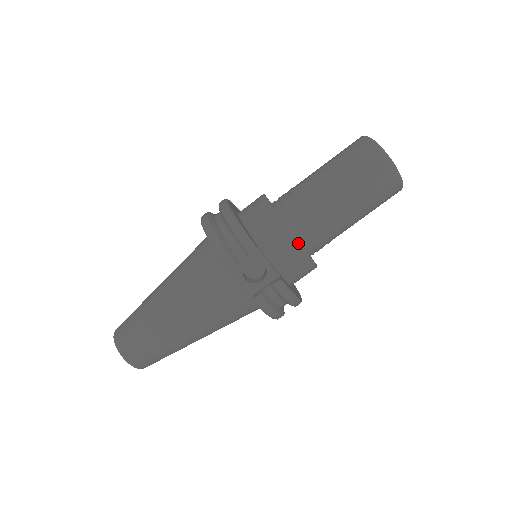
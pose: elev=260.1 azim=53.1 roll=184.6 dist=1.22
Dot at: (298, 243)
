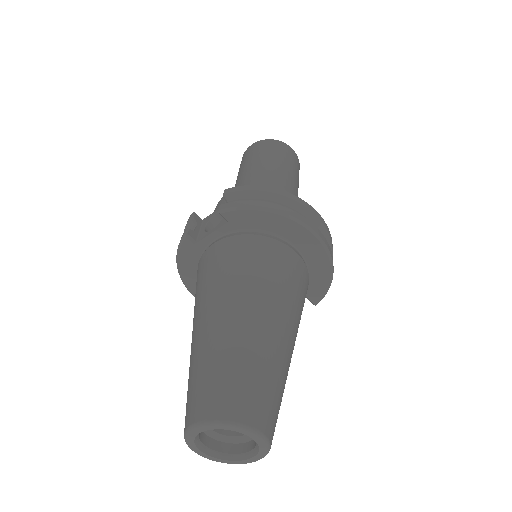
Dot at: occluded
